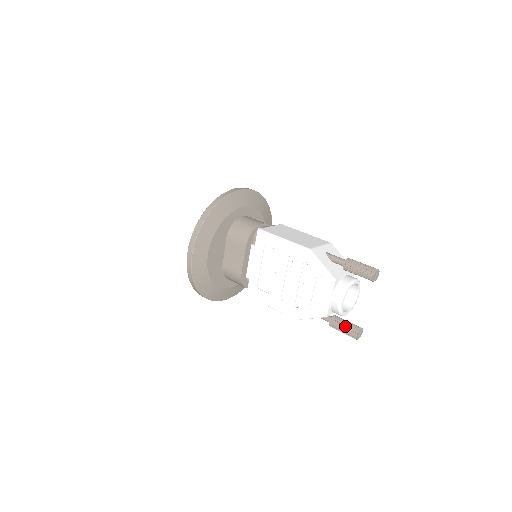
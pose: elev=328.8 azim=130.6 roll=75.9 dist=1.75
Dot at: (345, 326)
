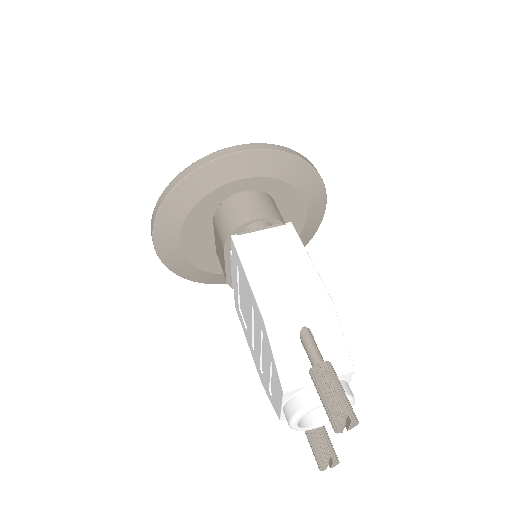
Dot at: (312, 442)
